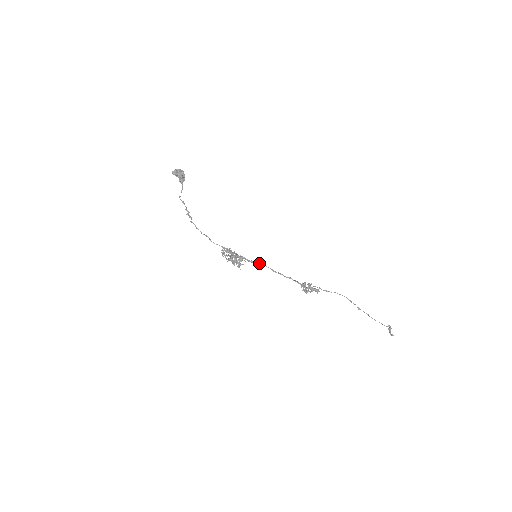
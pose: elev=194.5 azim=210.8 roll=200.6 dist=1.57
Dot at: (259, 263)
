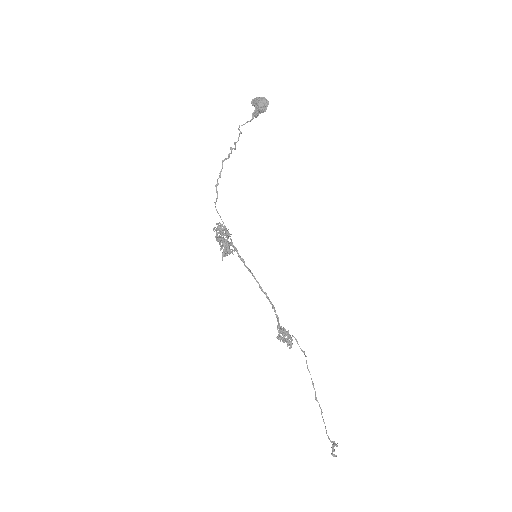
Dot at: occluded
